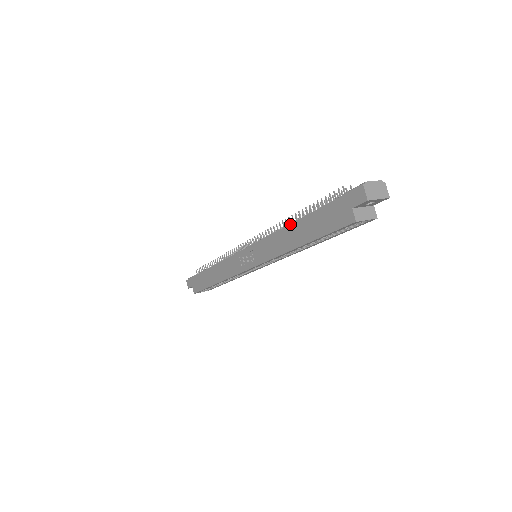
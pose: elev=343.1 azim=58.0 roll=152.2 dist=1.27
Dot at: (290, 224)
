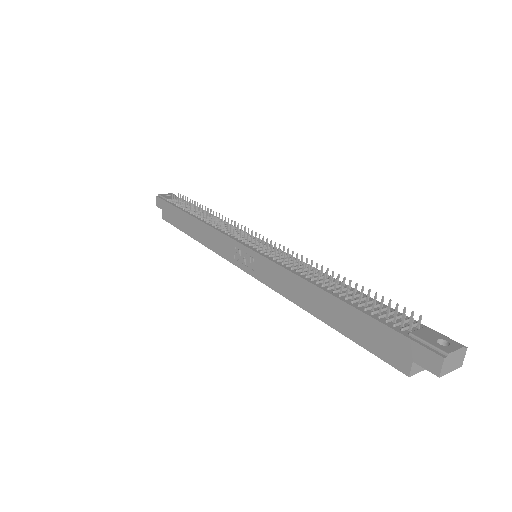
Dot at: (319, 288)
